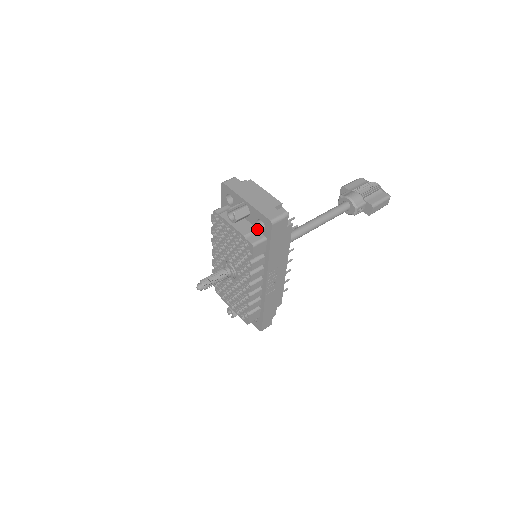
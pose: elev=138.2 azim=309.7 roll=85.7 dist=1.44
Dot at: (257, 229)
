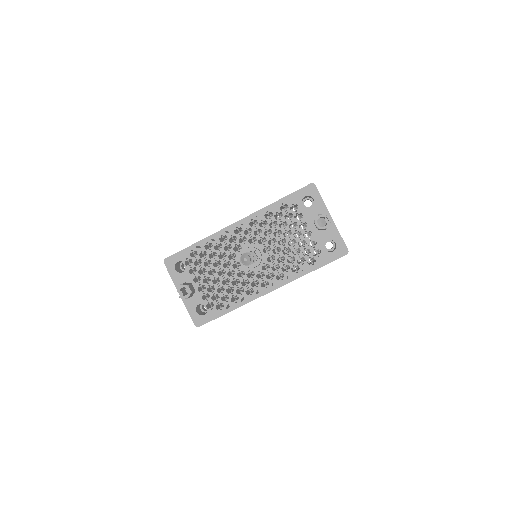
Dot at: (321, 245)
